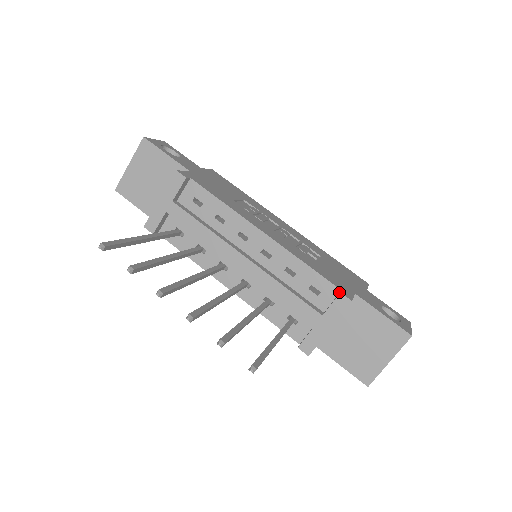
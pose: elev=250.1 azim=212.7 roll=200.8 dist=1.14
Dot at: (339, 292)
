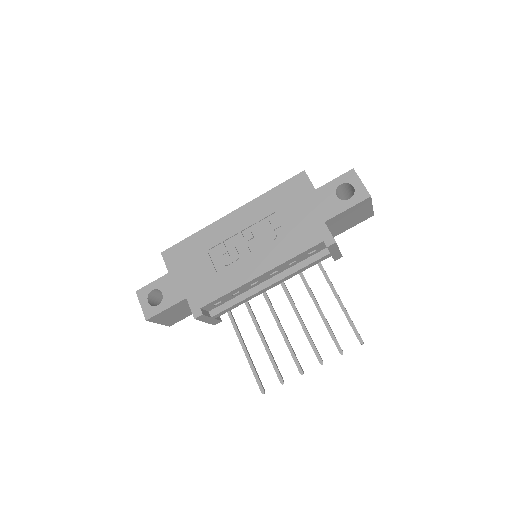
Dot at: (323, 242)
